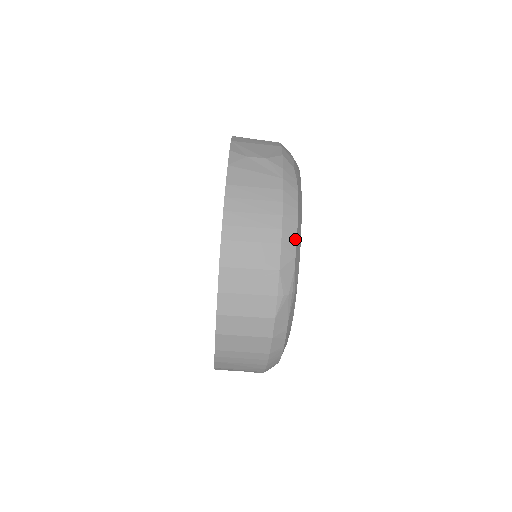
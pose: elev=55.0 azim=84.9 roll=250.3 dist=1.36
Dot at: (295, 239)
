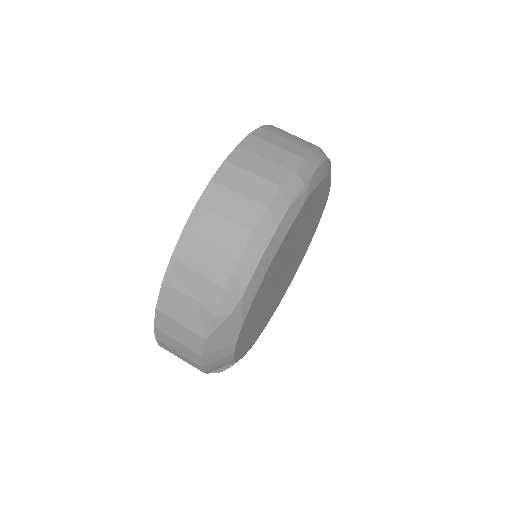
Dot at: (322, 161)
